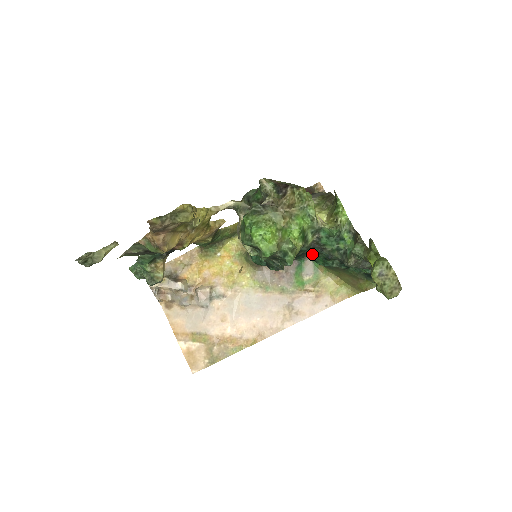
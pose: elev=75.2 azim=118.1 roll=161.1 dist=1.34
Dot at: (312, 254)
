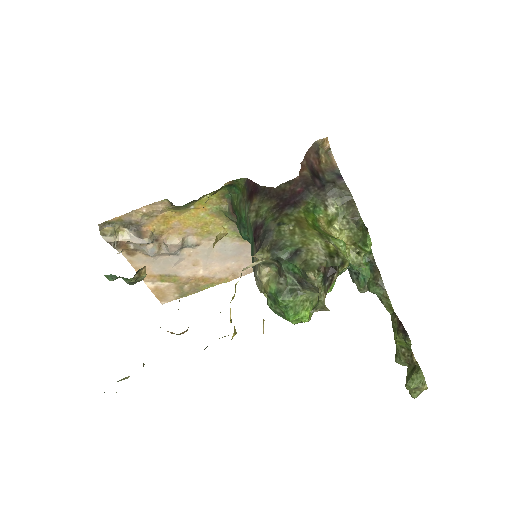
Dot at: occluded
